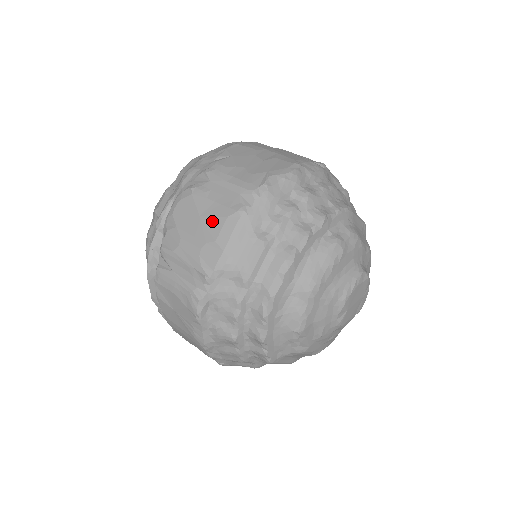
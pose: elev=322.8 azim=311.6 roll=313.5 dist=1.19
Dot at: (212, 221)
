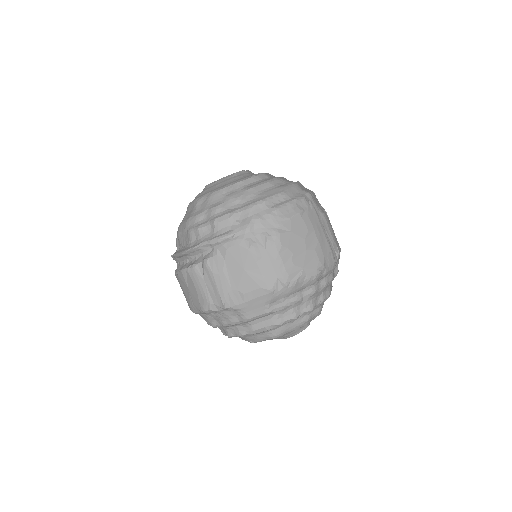
Dot at: (250, 281)
